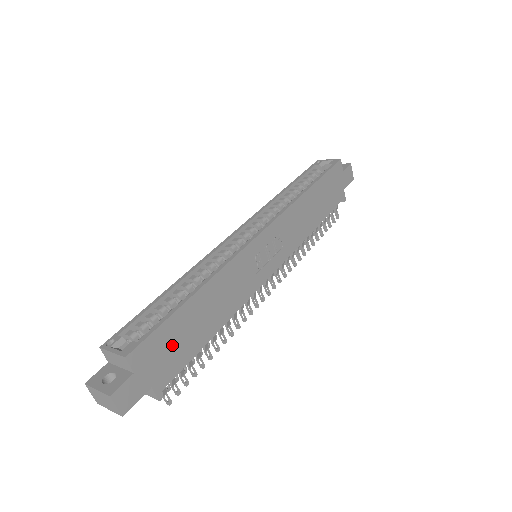
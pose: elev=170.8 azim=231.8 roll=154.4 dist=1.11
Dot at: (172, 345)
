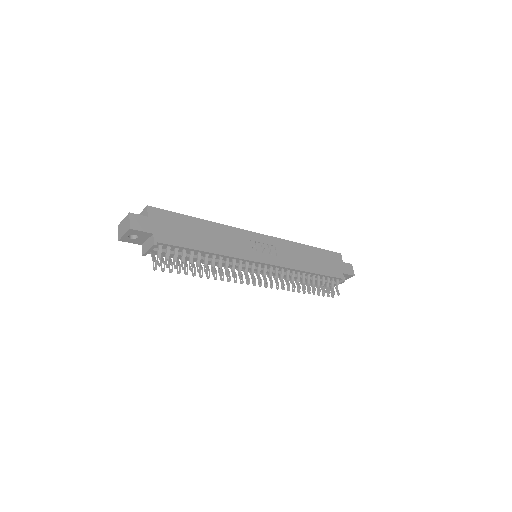
Dot at: (176, 228)
